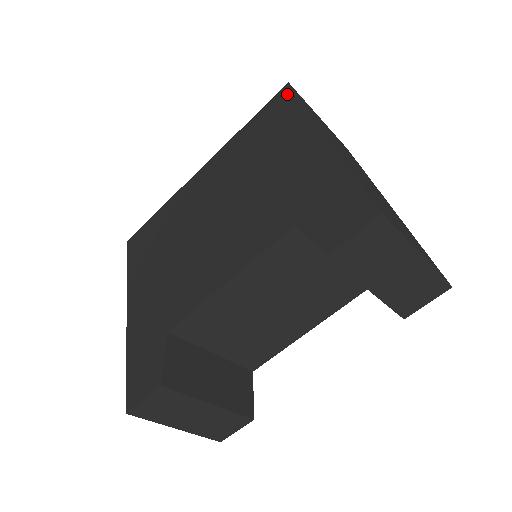
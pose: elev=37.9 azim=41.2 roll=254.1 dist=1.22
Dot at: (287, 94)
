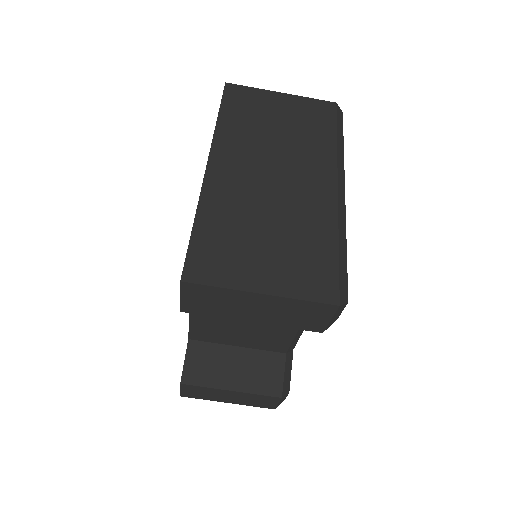
Dot at: occluded
